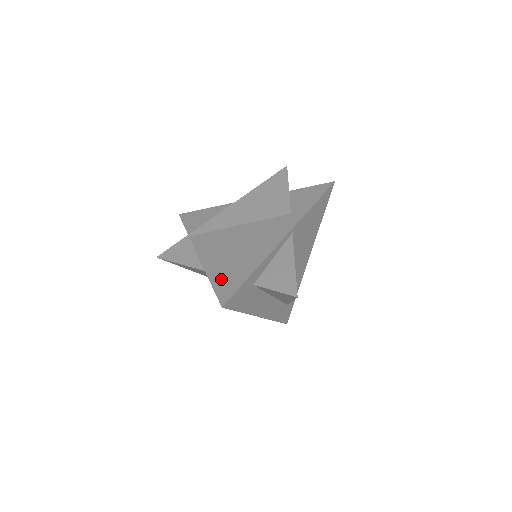
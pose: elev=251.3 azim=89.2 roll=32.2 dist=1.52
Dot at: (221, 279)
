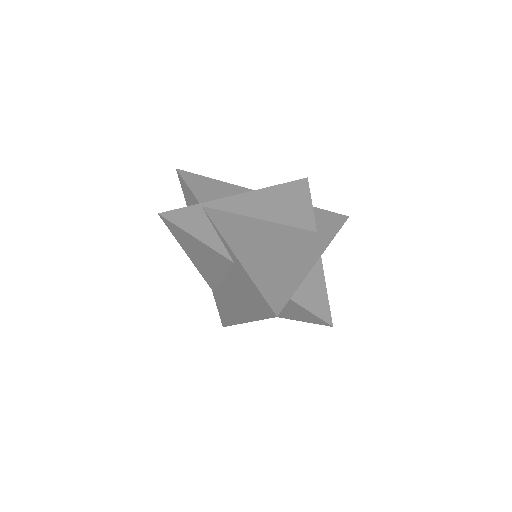
Dot at: (264, 280)
